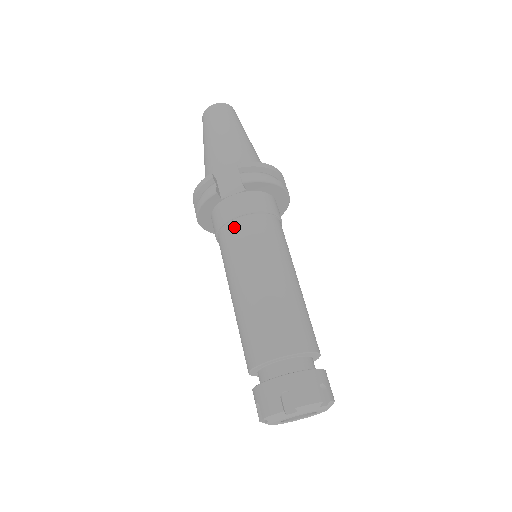
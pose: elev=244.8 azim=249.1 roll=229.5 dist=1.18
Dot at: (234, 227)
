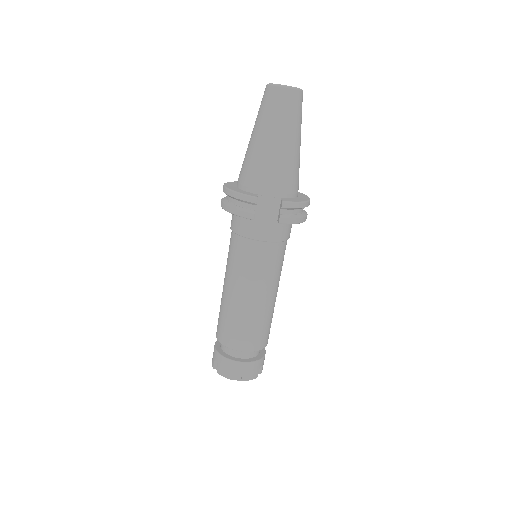
Dot at: (253, 247)
